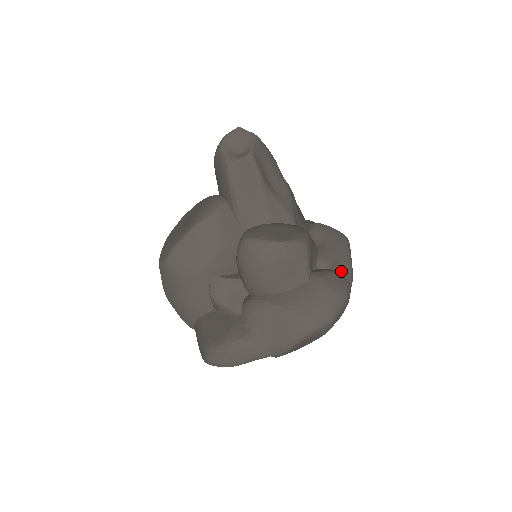
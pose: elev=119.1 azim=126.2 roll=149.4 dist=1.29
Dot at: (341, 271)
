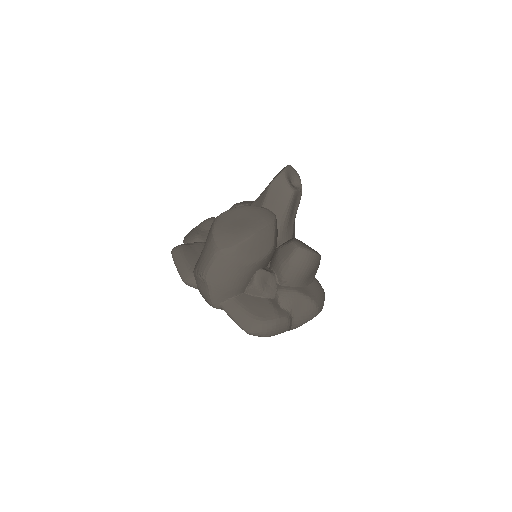
Dot at: occluded
